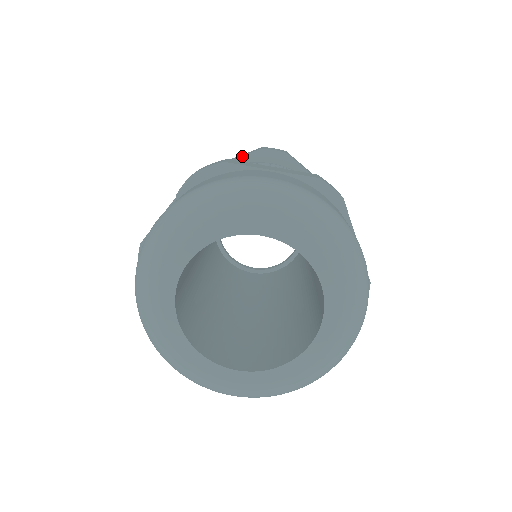
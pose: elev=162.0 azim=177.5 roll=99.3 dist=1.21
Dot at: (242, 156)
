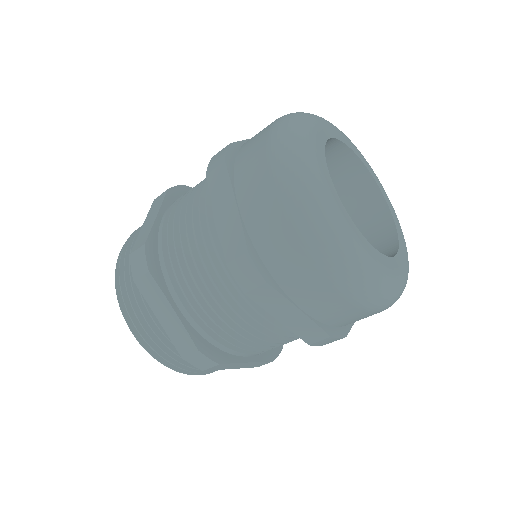
Dot at: (162, 202)
